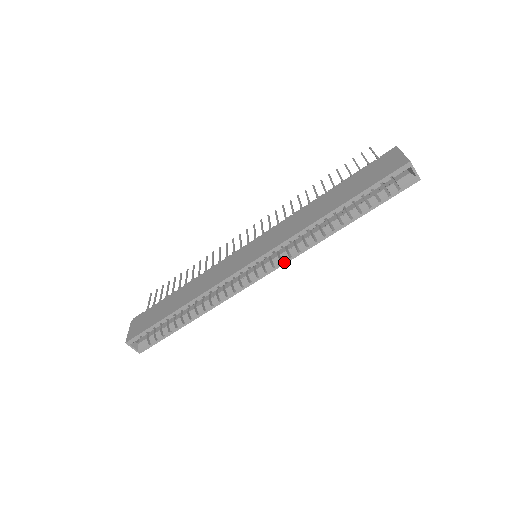
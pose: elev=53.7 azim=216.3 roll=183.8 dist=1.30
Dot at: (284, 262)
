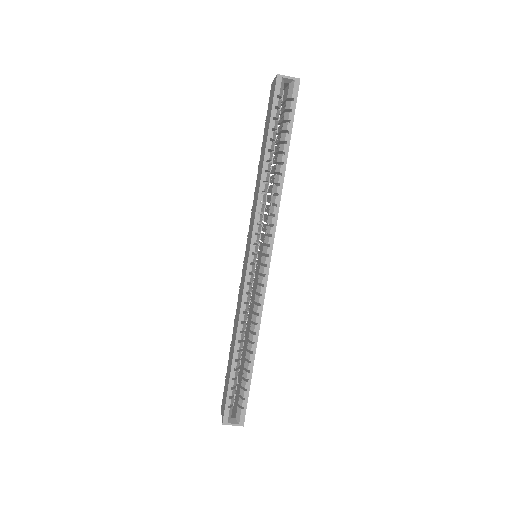
Dot at: (272, 235)
